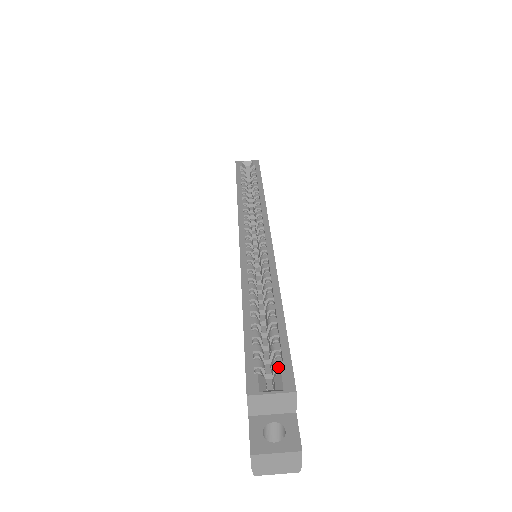
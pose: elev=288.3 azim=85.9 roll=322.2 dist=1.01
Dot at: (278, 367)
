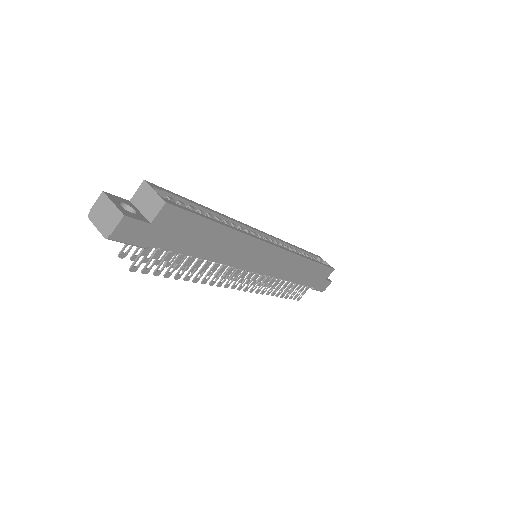
Dot at: occluded
